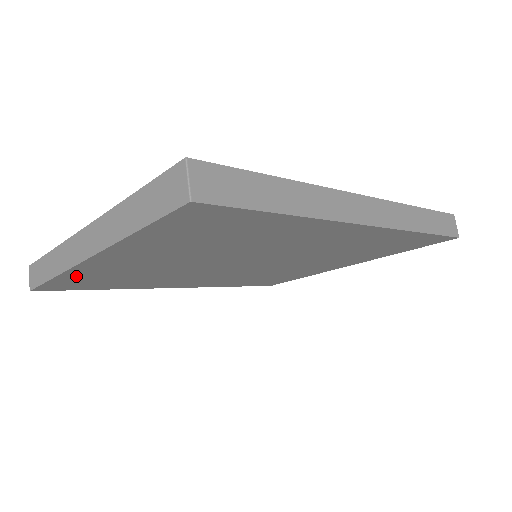
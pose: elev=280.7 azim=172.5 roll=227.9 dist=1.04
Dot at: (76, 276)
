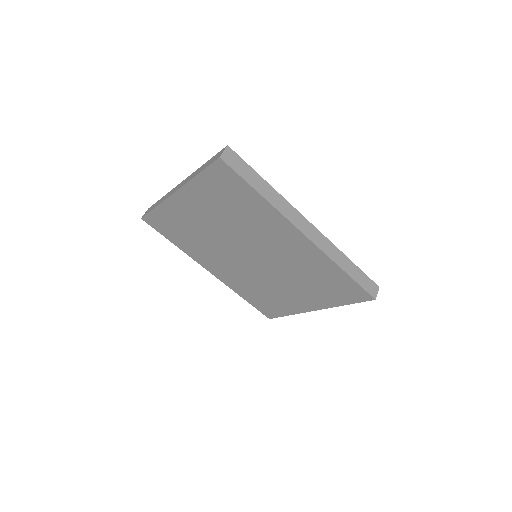
Dot at: (166, 212)
